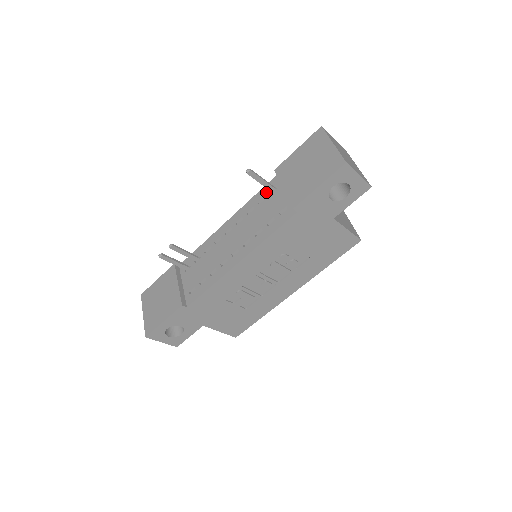
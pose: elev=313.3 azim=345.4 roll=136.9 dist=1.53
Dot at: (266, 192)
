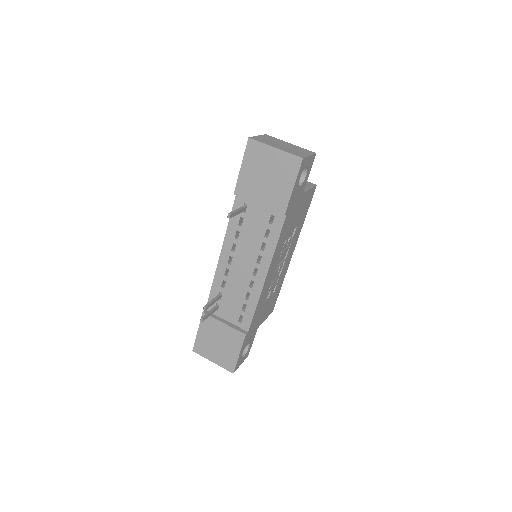
Dot at: occluded
